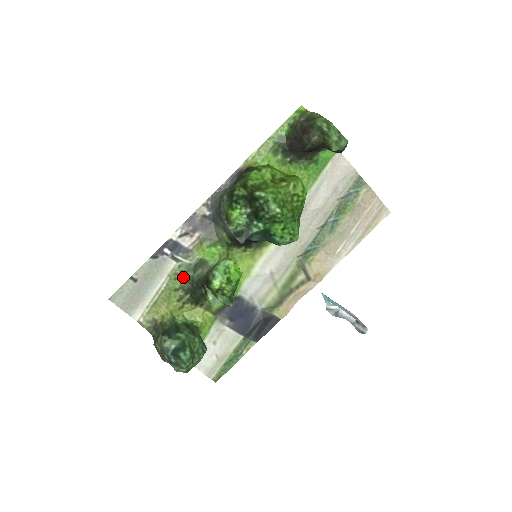
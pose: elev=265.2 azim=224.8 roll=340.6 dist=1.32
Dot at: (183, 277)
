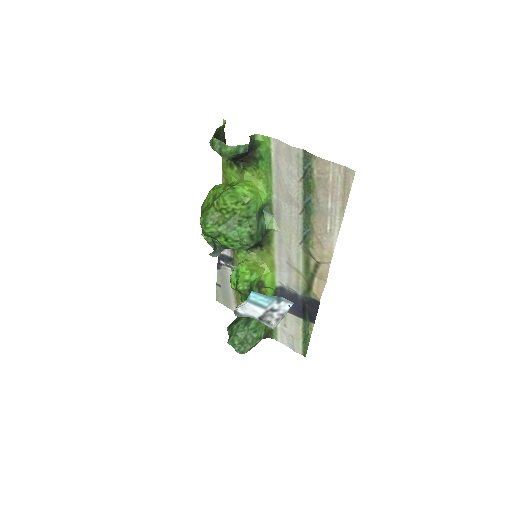
Dot at: occluded
